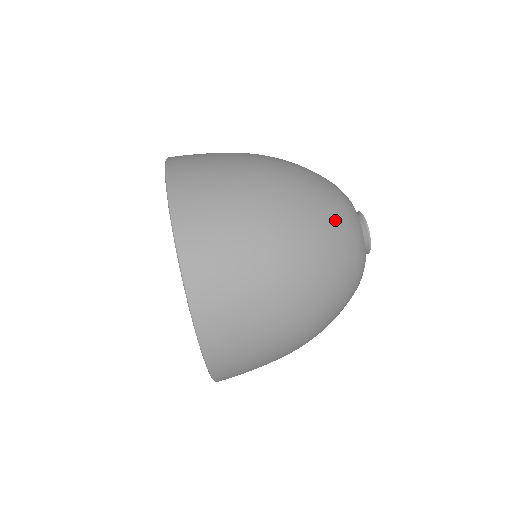
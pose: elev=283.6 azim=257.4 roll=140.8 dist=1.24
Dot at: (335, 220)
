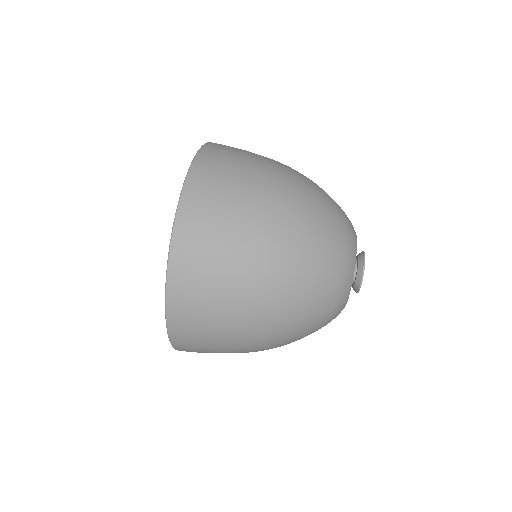
Dot at: (319, 304)
